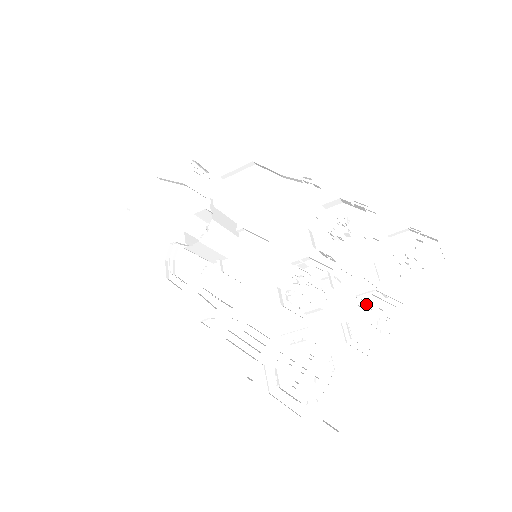
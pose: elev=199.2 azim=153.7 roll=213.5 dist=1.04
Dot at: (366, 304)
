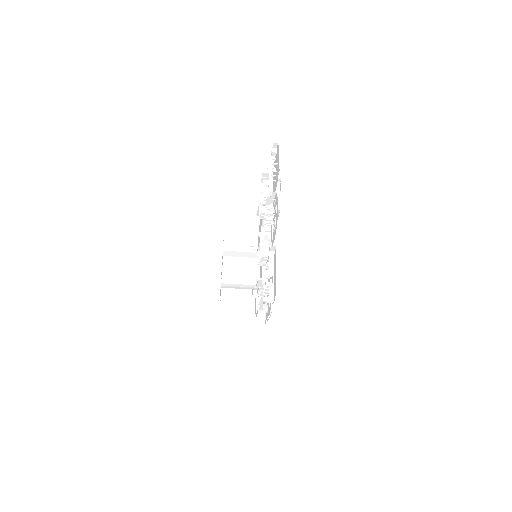
Dot at: (273, 215)
